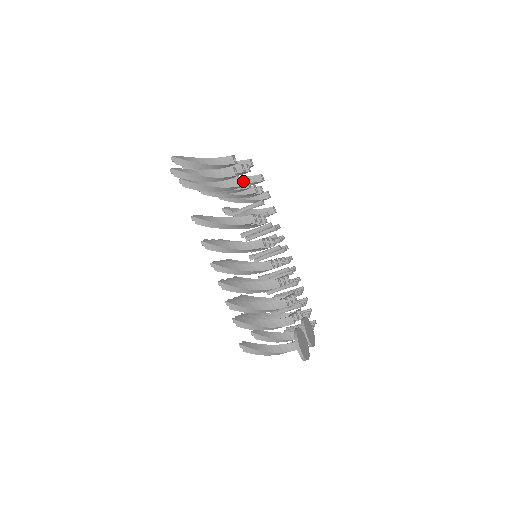
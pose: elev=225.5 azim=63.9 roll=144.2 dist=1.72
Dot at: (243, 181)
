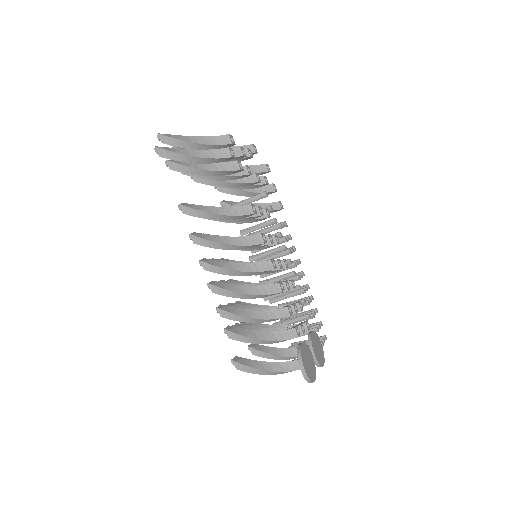
Dot at: (241, 165)
